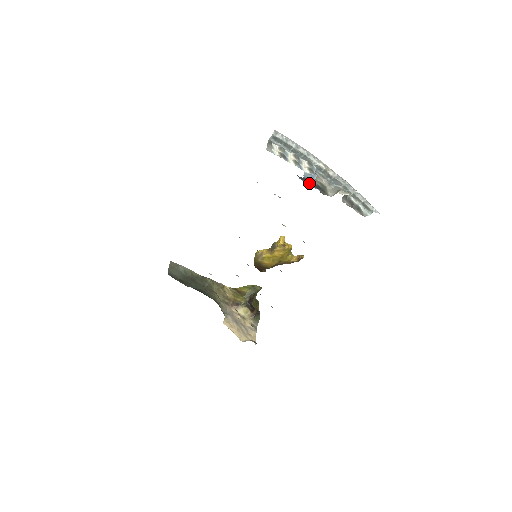
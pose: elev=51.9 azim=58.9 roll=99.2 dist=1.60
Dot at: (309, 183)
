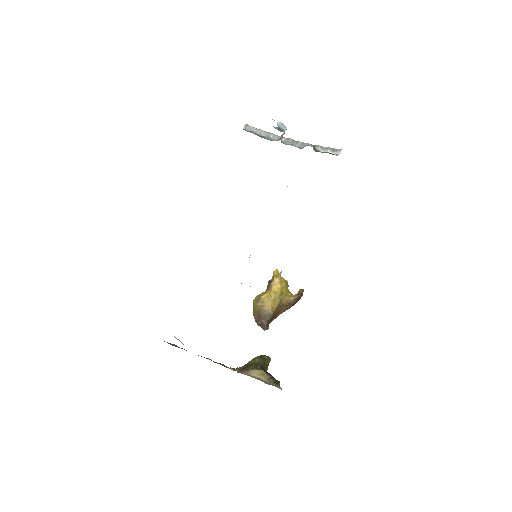
Dot at: occluded
